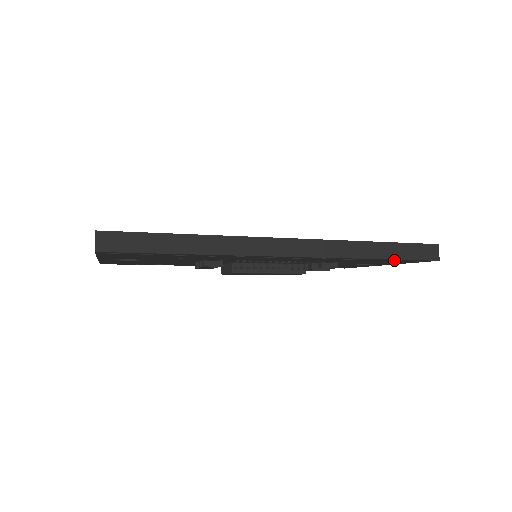
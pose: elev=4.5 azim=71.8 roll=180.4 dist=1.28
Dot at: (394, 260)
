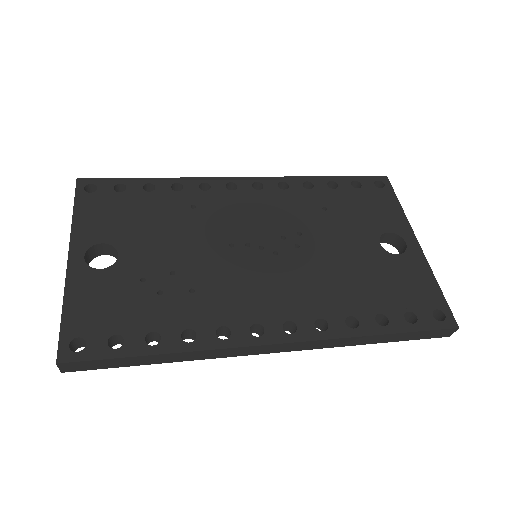
Dot at: occluded
